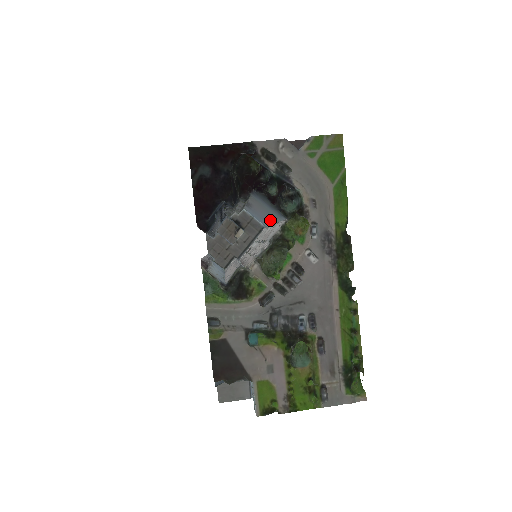
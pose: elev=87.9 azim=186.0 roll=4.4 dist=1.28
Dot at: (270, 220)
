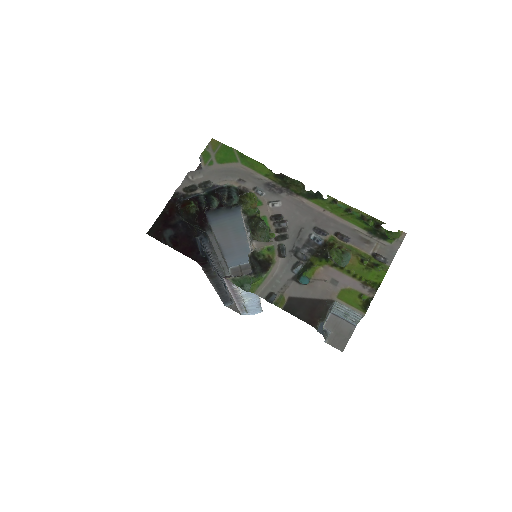
Dot at: (243, 239)
